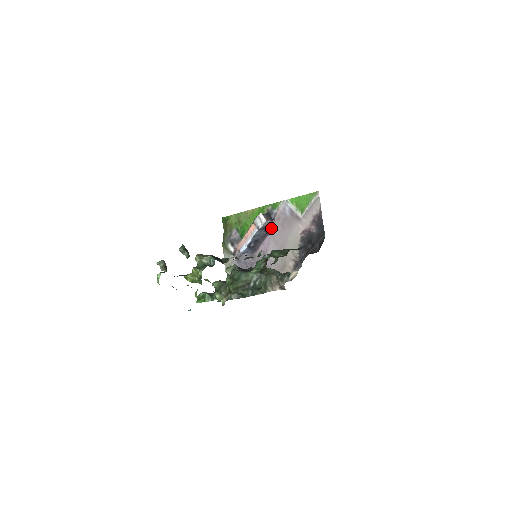
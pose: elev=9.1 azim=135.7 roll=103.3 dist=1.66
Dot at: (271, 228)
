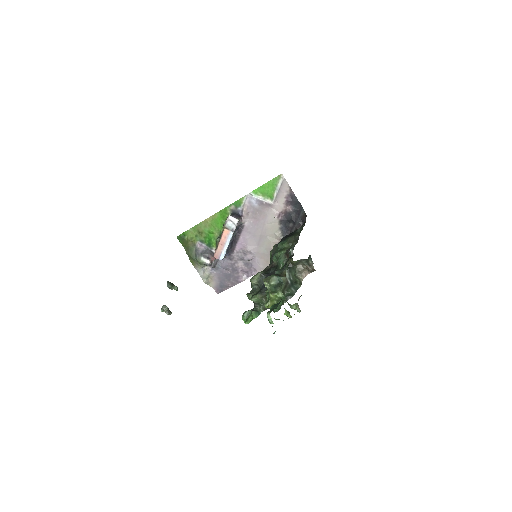
Dot at: (242, 225)
